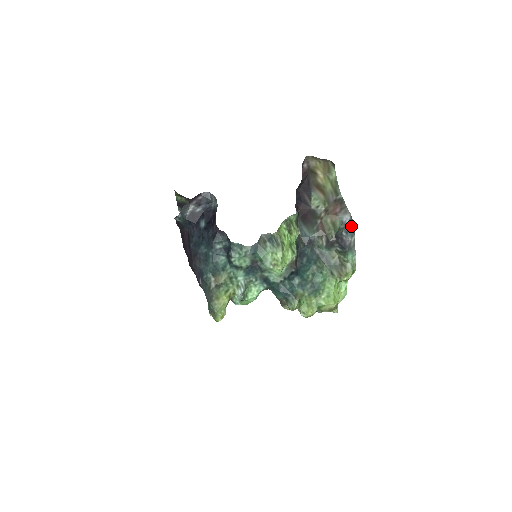
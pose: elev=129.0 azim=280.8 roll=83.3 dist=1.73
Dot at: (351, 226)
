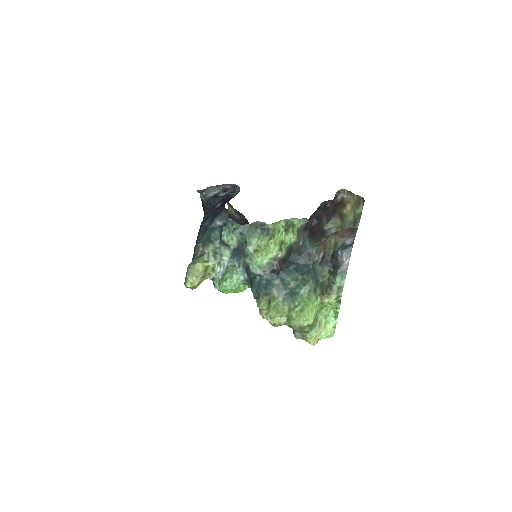
Dot at: (349, 247)
